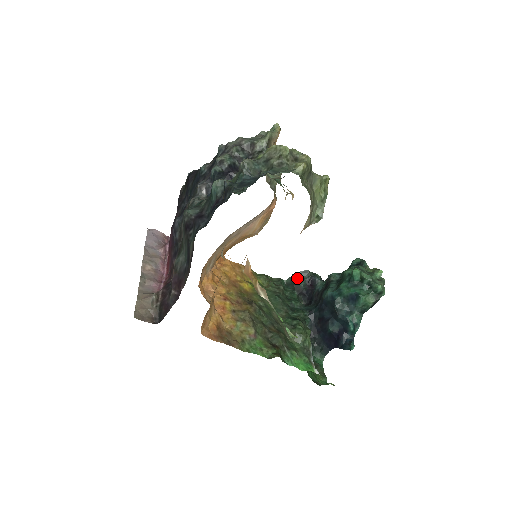
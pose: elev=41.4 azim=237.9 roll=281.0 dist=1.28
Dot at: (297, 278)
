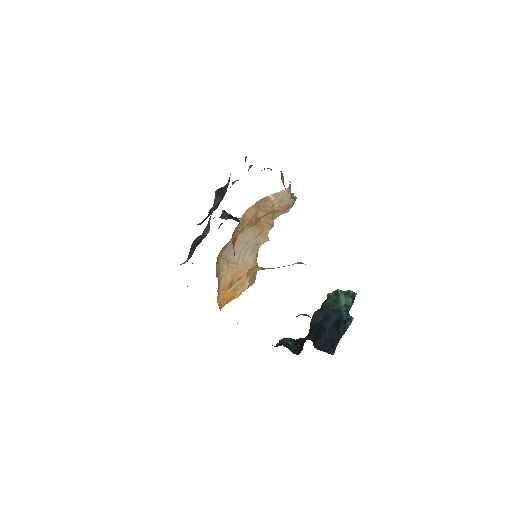
Dot at: (284, 339)
